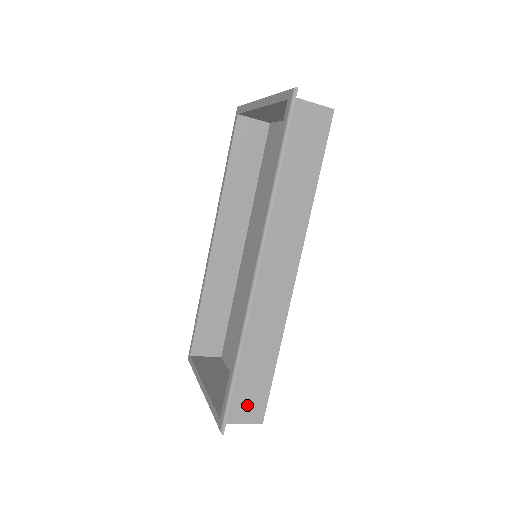
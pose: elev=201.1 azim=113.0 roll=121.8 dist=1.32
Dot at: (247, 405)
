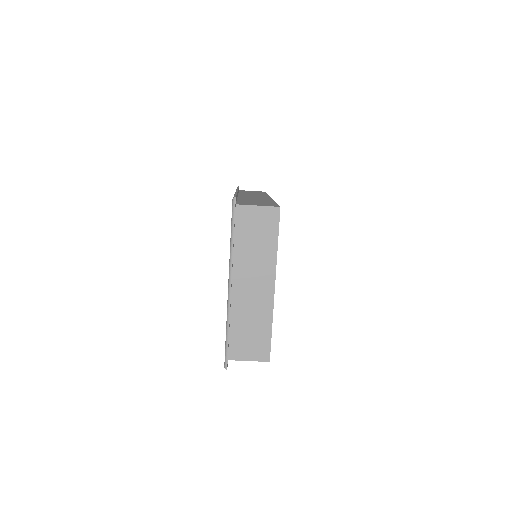
Dot at: (257, 204)
